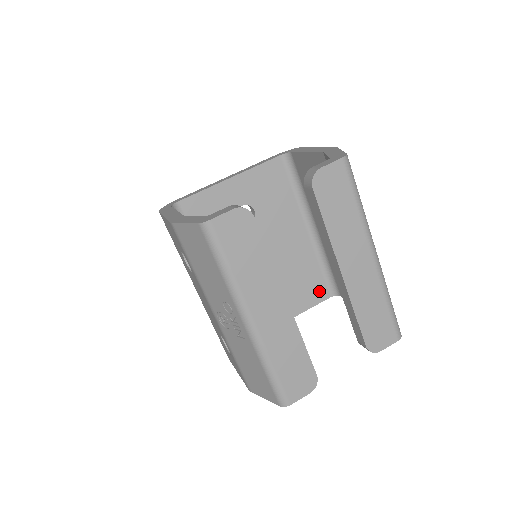
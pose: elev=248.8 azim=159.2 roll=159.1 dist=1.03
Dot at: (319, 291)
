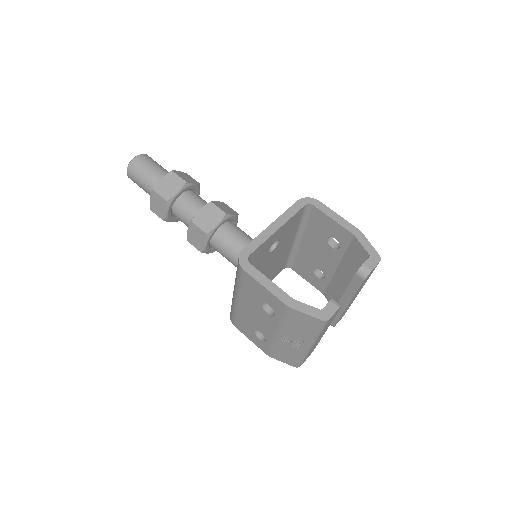
Dot at: (281, 268)
